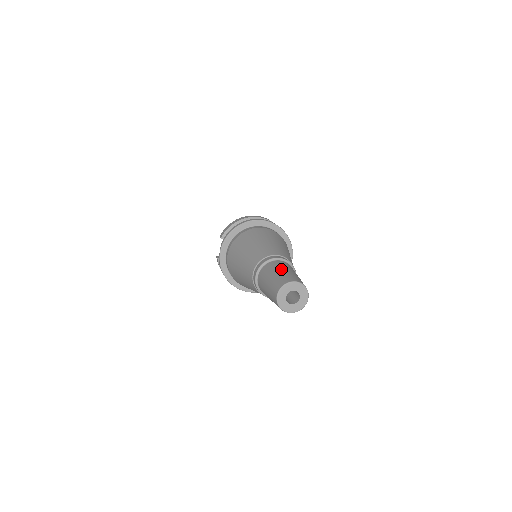
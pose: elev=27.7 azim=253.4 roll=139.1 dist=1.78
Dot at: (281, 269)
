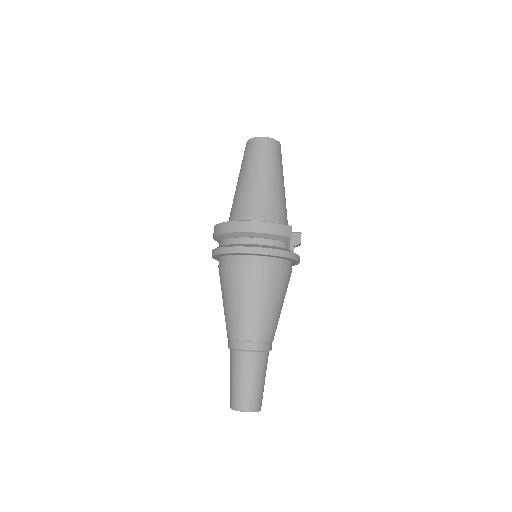
Dot at: (234, 377)
